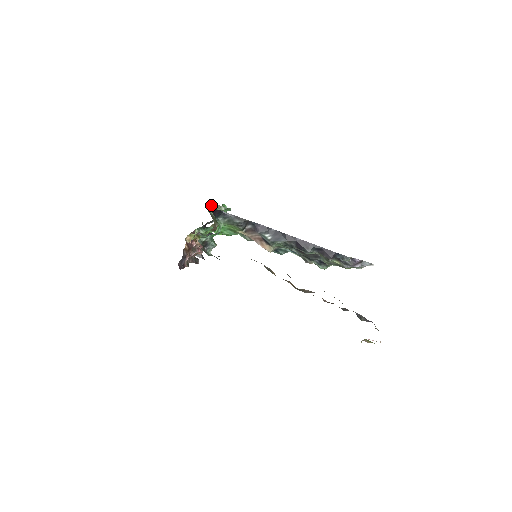
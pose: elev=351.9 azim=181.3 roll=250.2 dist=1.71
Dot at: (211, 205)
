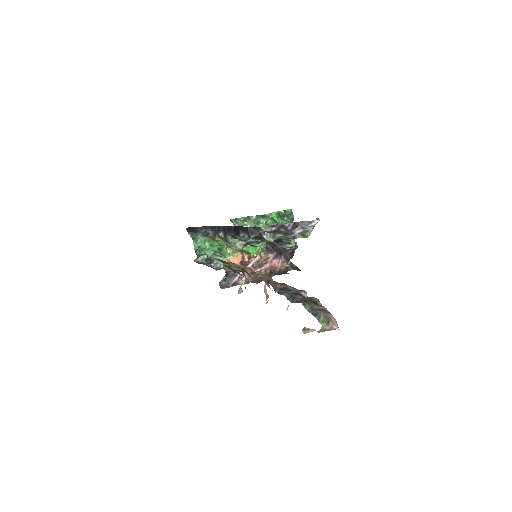
Dot at: occluded
